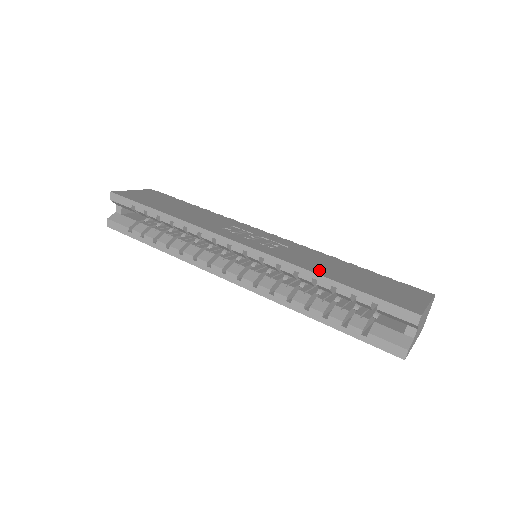
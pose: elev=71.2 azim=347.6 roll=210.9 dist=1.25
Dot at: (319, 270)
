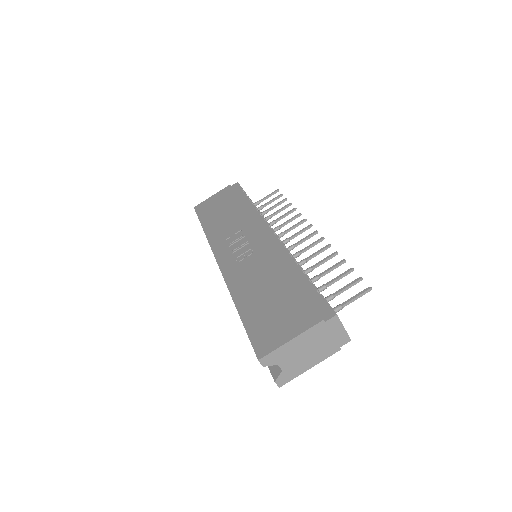
Dot at: (241, 294)
